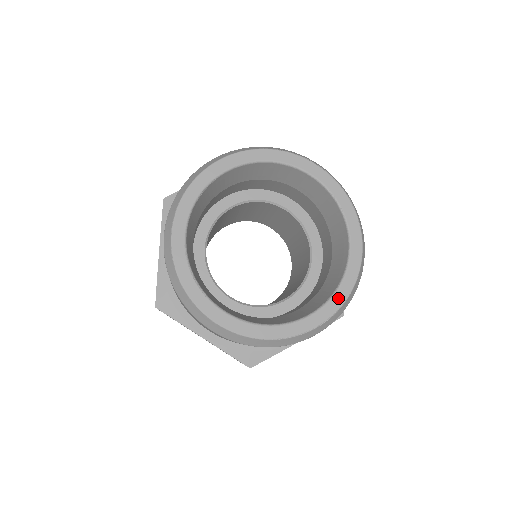
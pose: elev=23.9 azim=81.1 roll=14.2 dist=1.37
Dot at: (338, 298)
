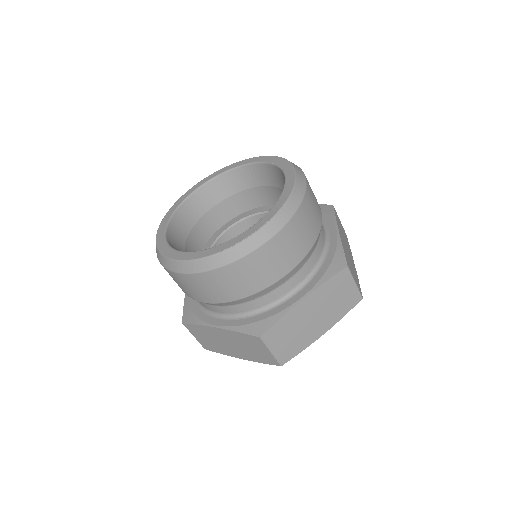
Dot at: (277, 206)
